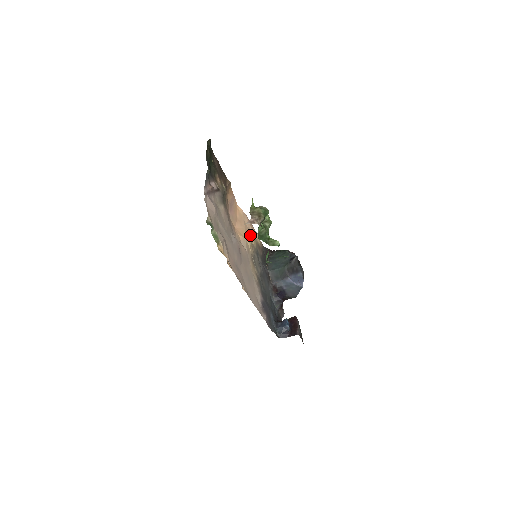
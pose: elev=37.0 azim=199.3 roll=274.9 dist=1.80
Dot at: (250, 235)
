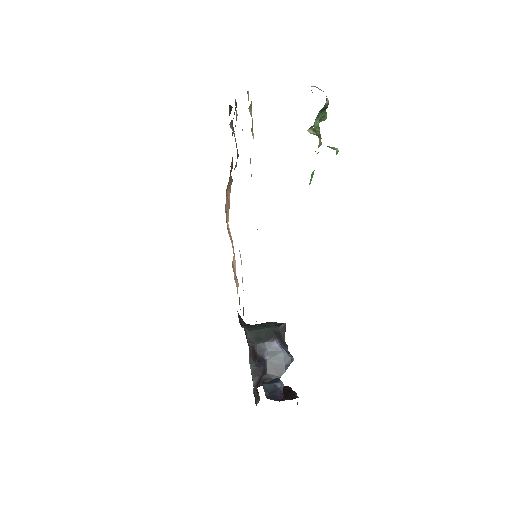
Dot at: (233, 269)
